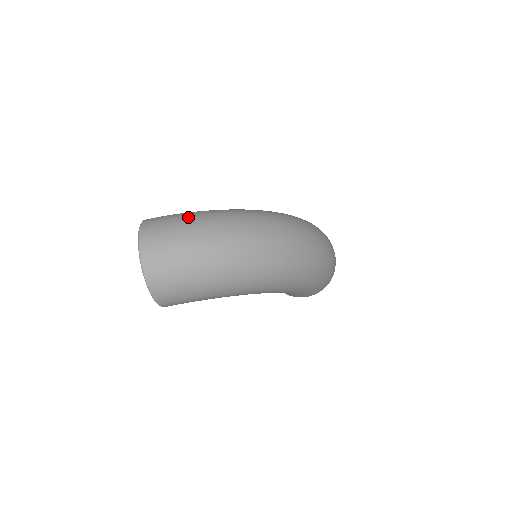
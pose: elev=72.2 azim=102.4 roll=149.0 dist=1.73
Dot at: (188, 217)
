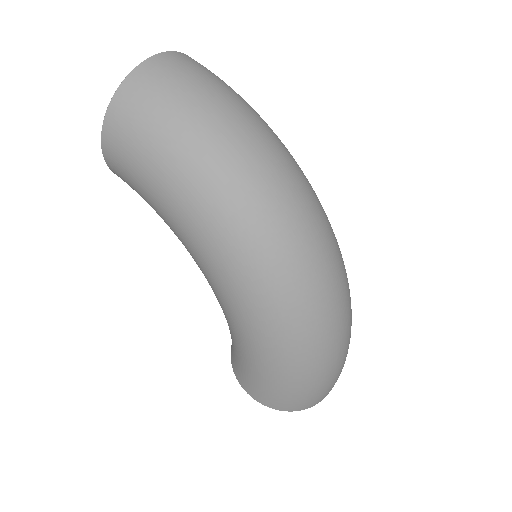
Dot at: occluded
